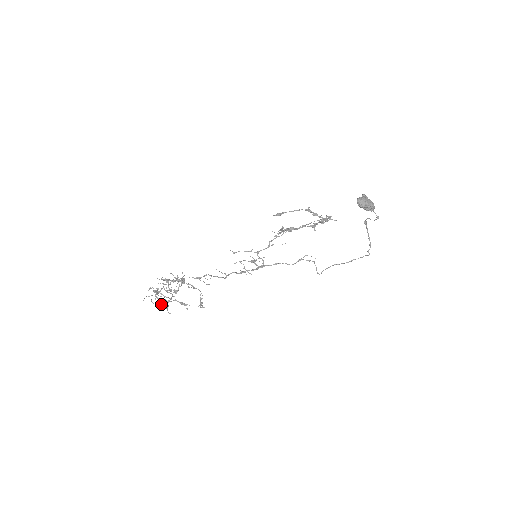
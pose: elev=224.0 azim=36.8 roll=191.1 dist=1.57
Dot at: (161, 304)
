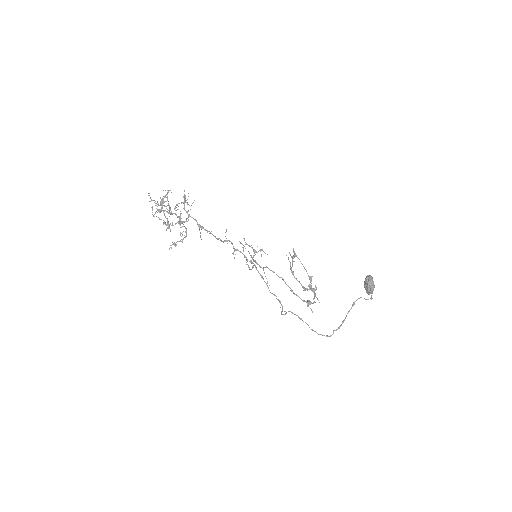
Dot at: occluded
